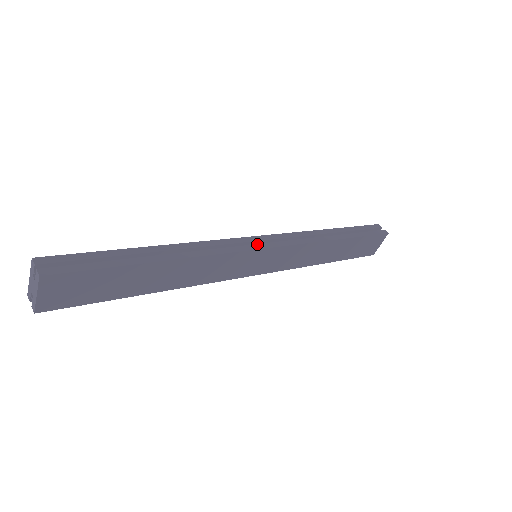
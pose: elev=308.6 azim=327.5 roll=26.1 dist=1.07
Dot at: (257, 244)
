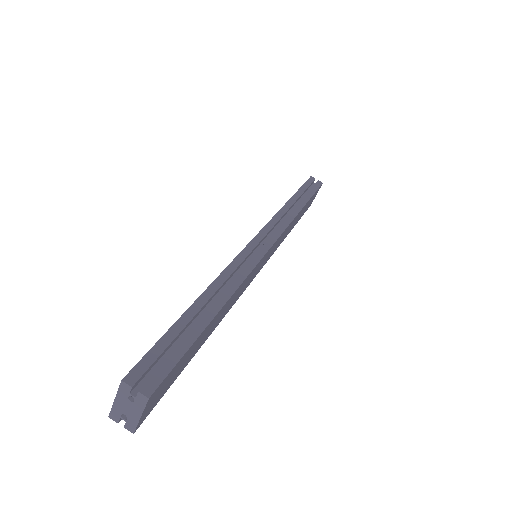
Dot at: (262, 246)
